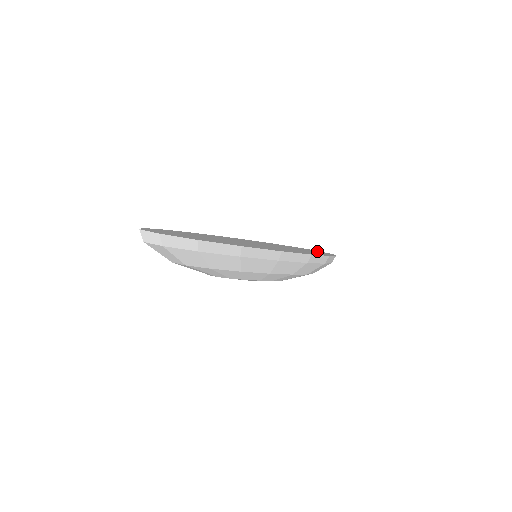
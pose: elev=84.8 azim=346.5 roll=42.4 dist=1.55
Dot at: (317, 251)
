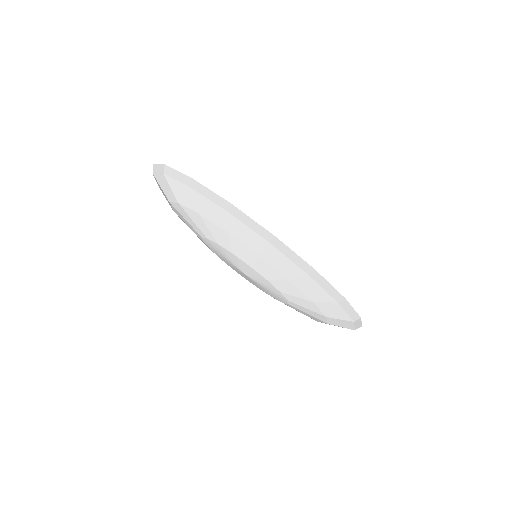
Dot at: occluded
